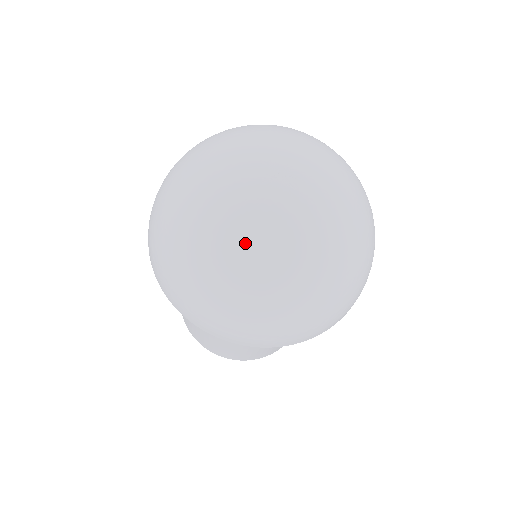
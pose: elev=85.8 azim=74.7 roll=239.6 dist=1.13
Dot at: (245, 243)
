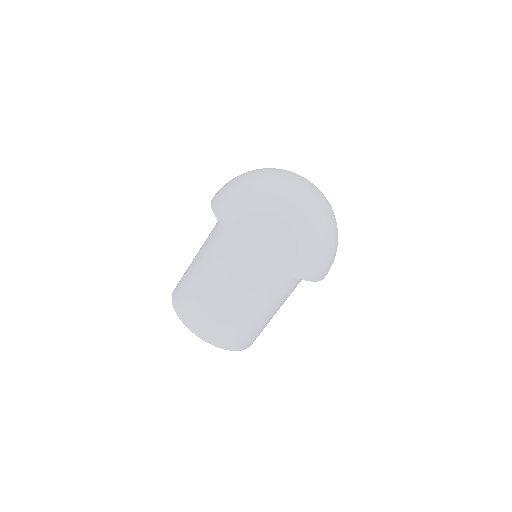
Dot at: (277, 180)
